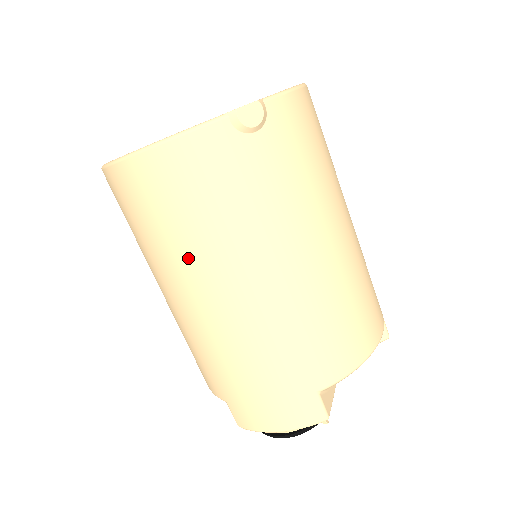
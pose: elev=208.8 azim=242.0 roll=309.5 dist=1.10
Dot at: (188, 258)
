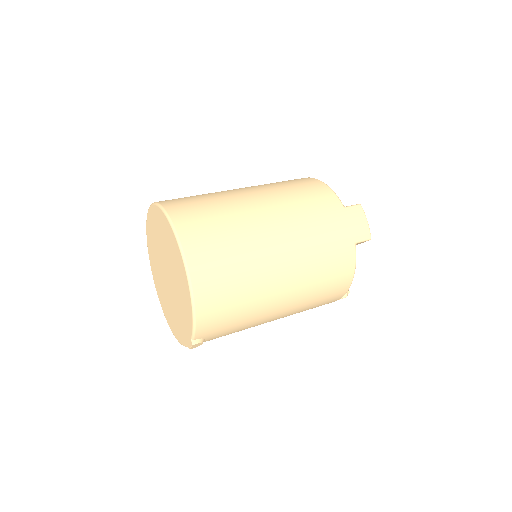
Dot at: occluded
